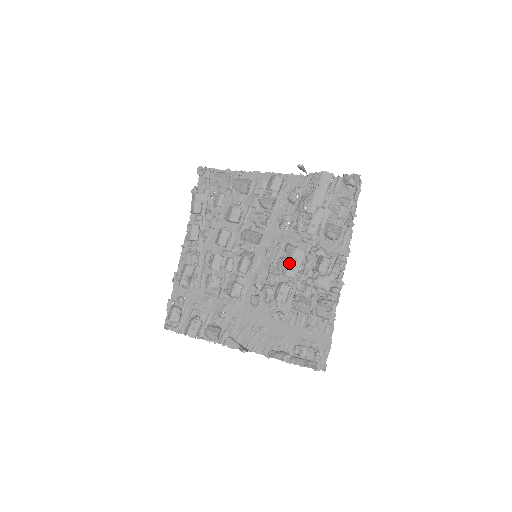
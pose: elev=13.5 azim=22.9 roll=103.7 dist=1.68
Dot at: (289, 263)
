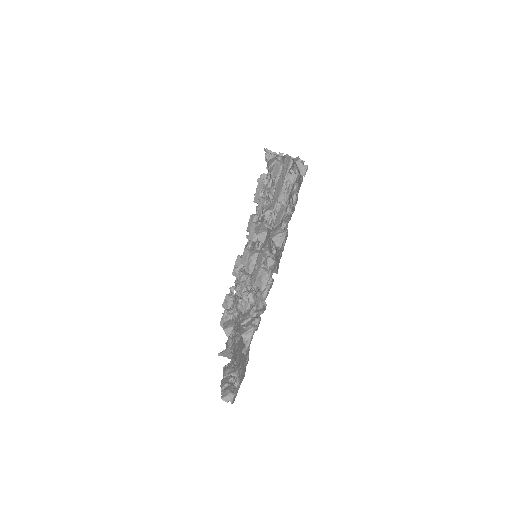
Dot at: (253, 270)
